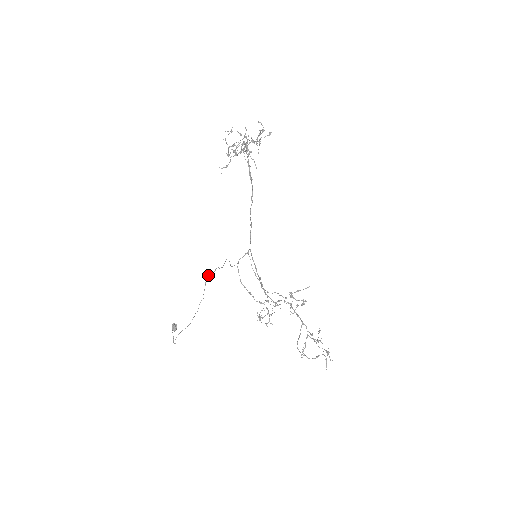
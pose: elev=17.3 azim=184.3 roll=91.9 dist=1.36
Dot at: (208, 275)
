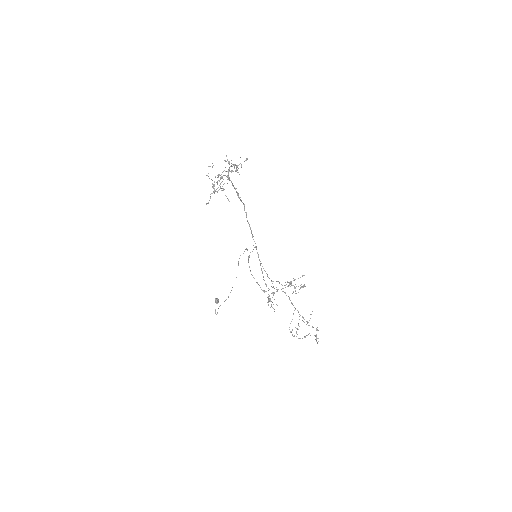
Dot at: (240, 255)
